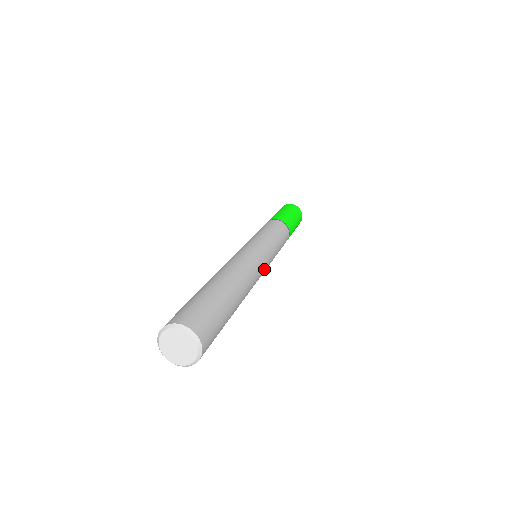
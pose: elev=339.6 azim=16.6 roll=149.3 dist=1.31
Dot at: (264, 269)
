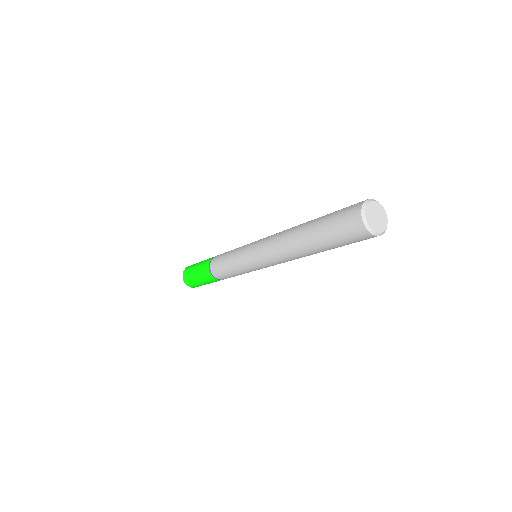
Dot at: occluded
